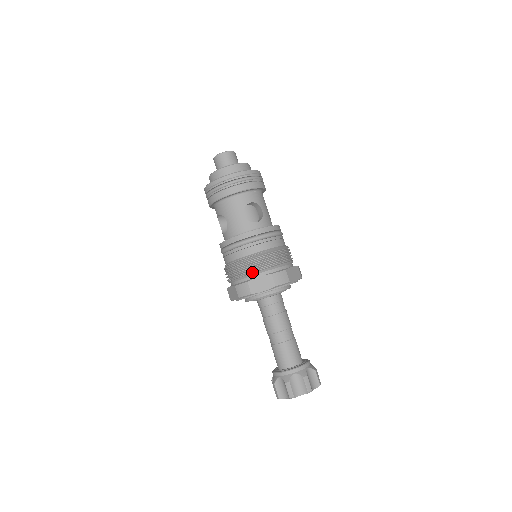
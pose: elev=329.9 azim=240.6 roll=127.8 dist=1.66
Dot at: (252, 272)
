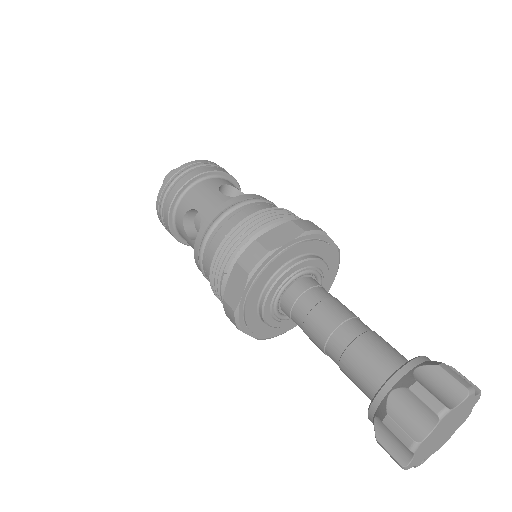
Dot at: (258, 232)
